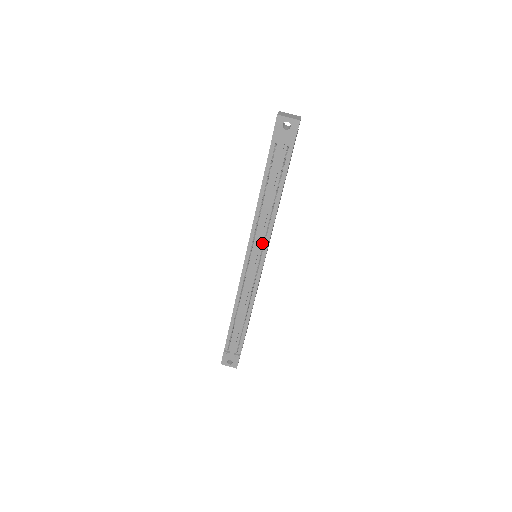
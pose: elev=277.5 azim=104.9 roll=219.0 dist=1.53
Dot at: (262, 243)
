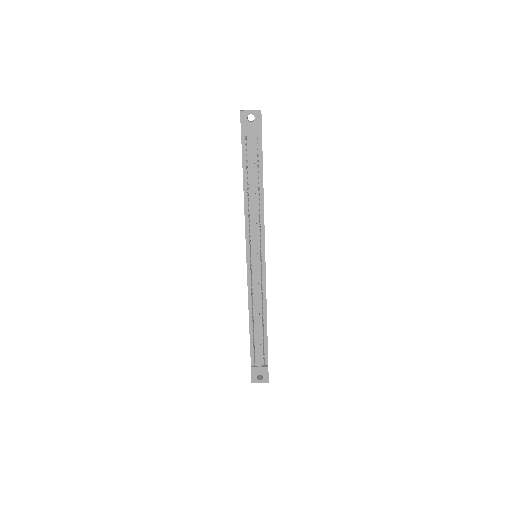
Dot at: (258, 238)
